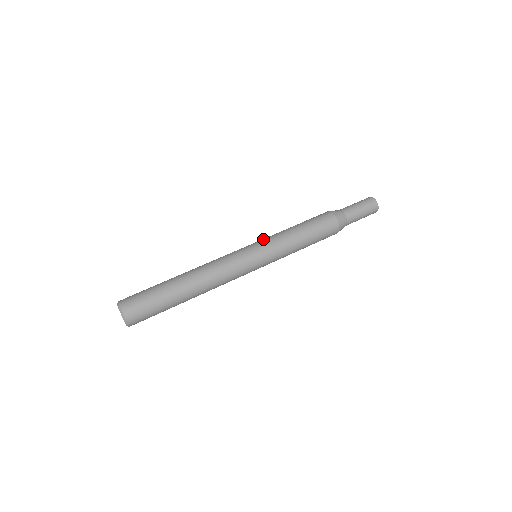
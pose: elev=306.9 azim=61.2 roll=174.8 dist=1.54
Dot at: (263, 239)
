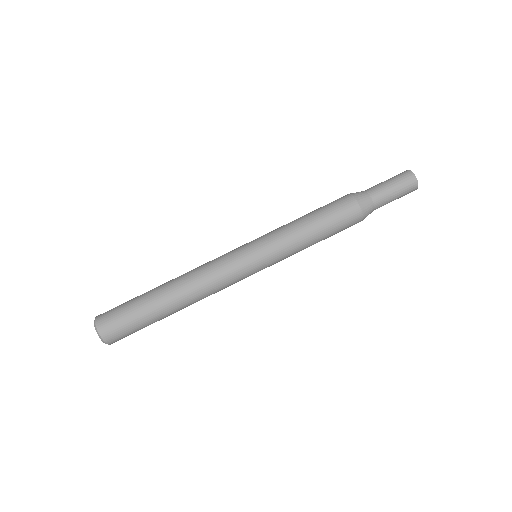
Dot at: (266, 239)
